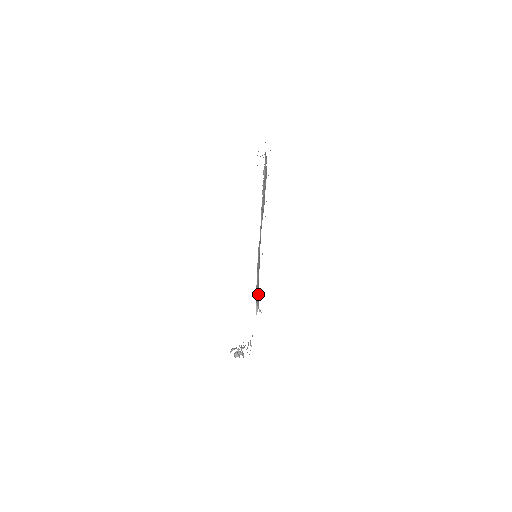
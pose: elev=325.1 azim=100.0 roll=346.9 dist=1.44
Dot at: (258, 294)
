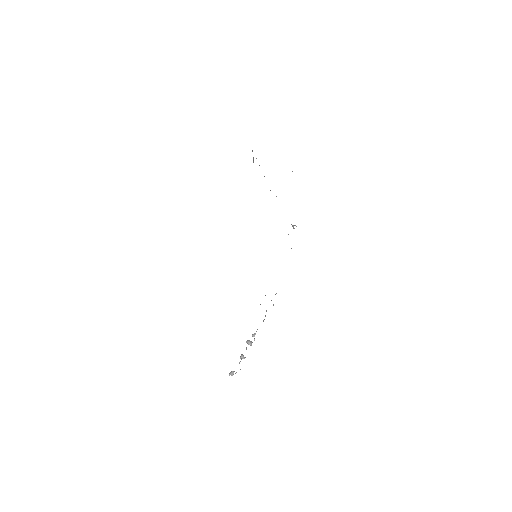
Dot at: occluded
